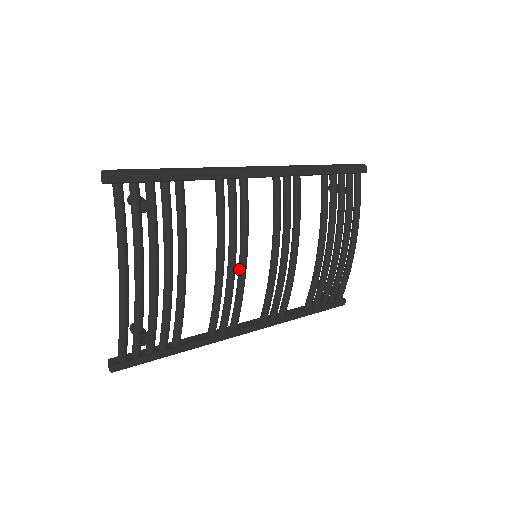
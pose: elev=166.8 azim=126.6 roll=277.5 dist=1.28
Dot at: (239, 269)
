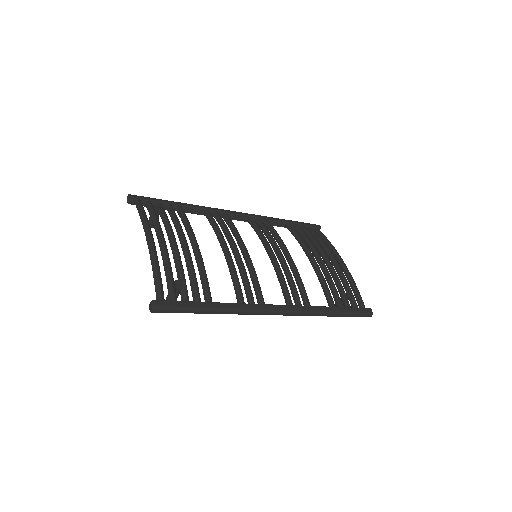
Dot at: (243, 256)
